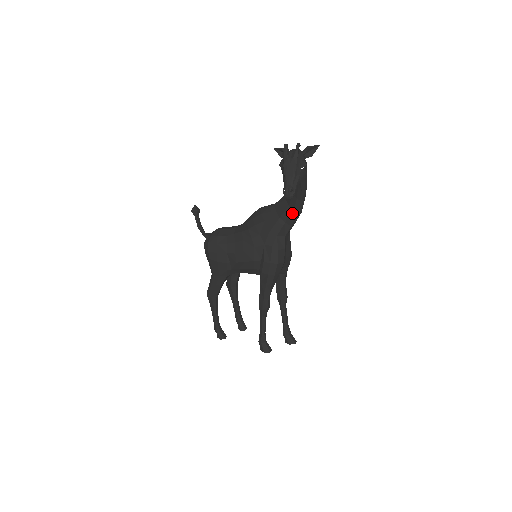
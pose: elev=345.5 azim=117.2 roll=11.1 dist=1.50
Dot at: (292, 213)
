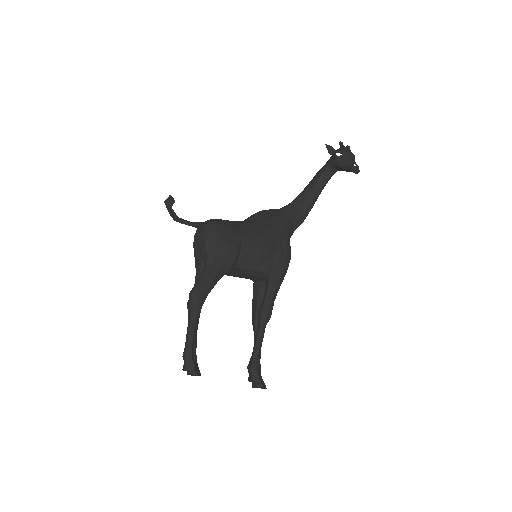
Dot at: (301, 216)
